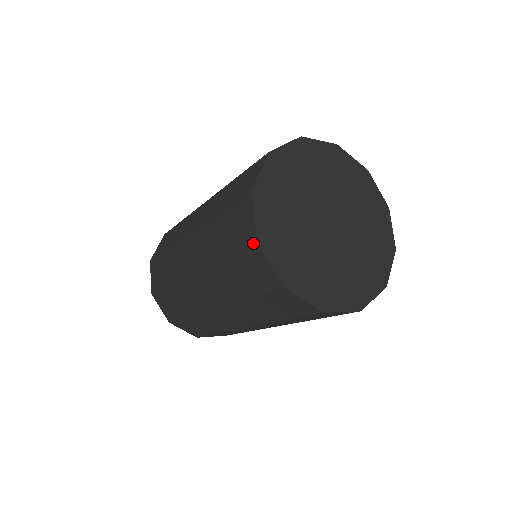
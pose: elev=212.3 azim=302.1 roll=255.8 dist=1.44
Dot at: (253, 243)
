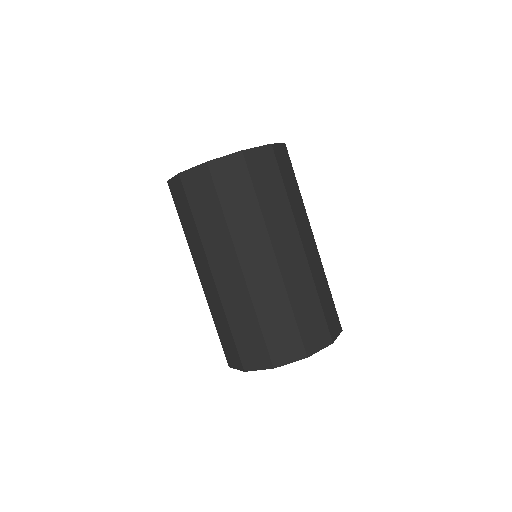
Dot at: (228, 363)
